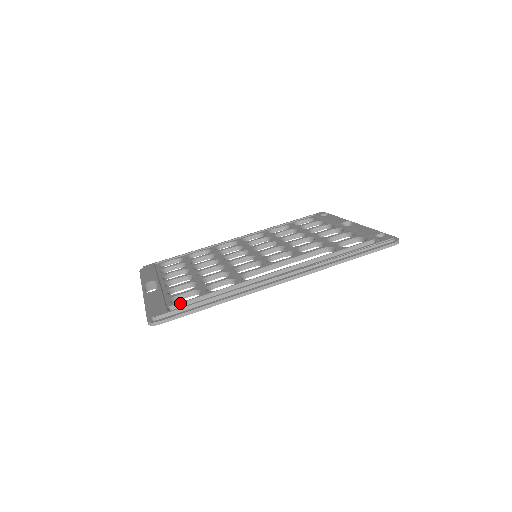
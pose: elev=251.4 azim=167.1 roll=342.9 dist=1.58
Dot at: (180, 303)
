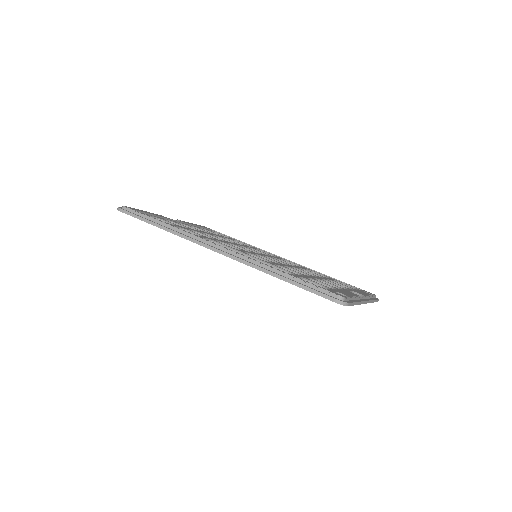
Dot at: (150, 216)
